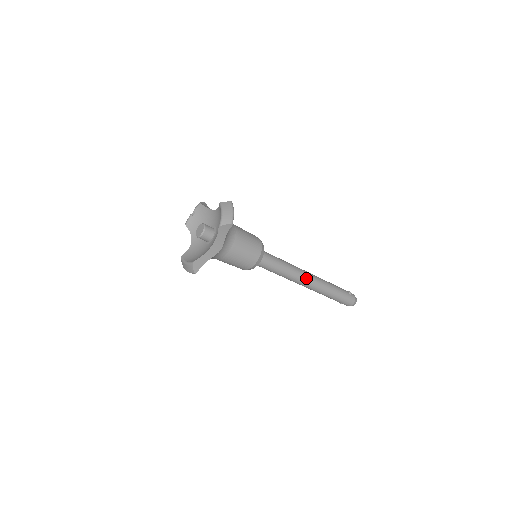
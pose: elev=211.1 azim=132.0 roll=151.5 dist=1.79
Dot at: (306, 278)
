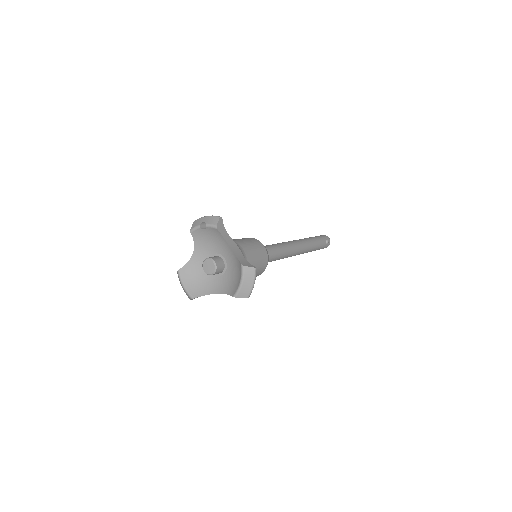
Dot at: (295, 255)
